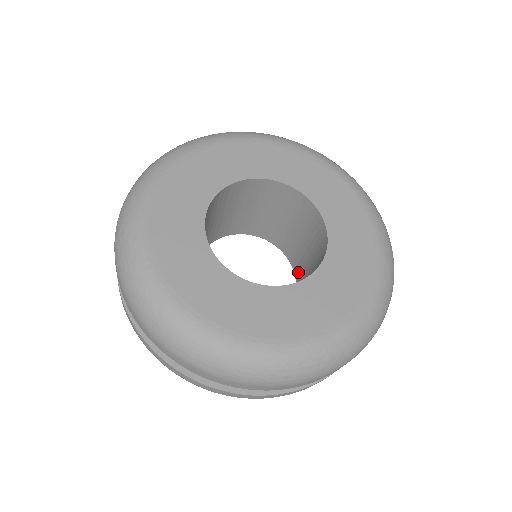
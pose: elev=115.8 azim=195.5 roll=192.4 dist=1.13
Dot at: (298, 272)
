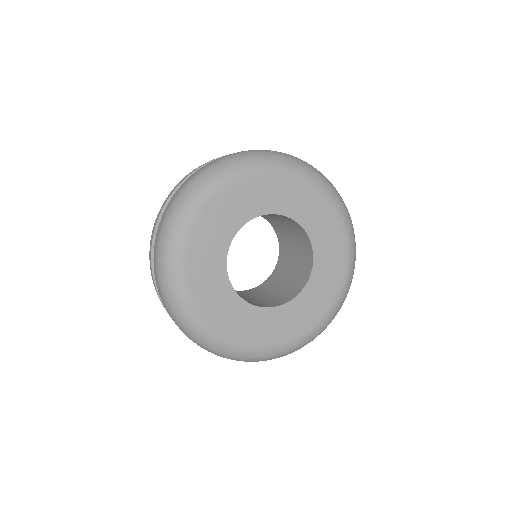
Dot at: (272, 223)
